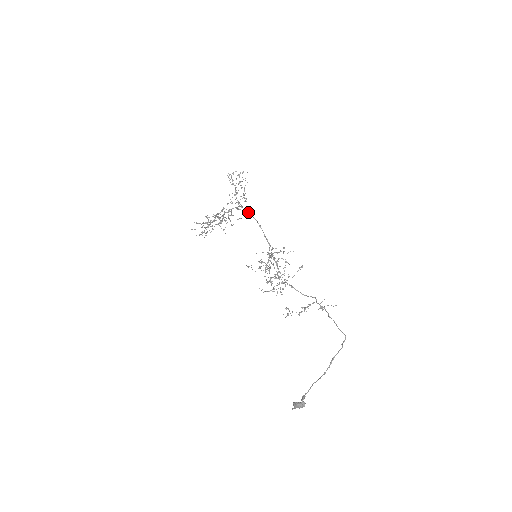
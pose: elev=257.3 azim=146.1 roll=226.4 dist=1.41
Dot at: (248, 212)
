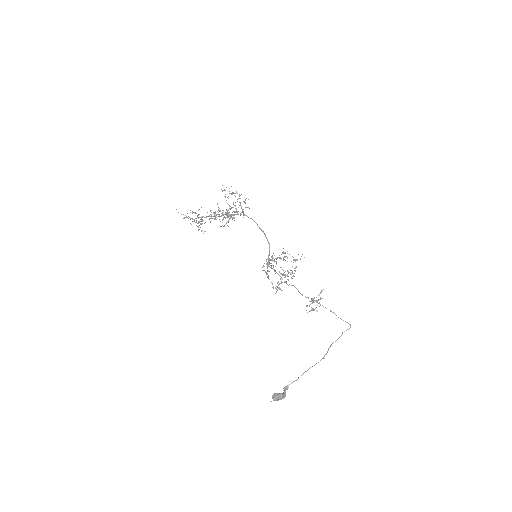
Dot at: occluded
